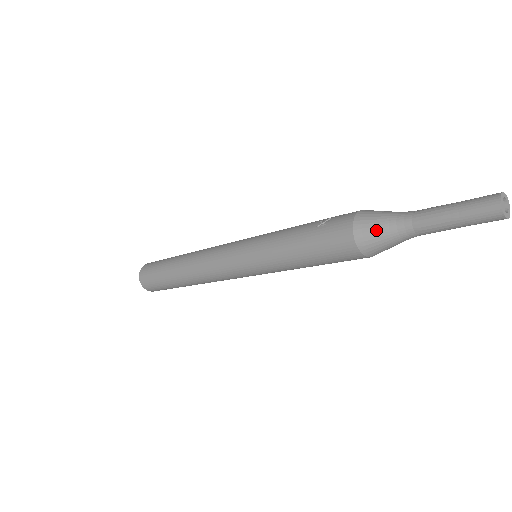
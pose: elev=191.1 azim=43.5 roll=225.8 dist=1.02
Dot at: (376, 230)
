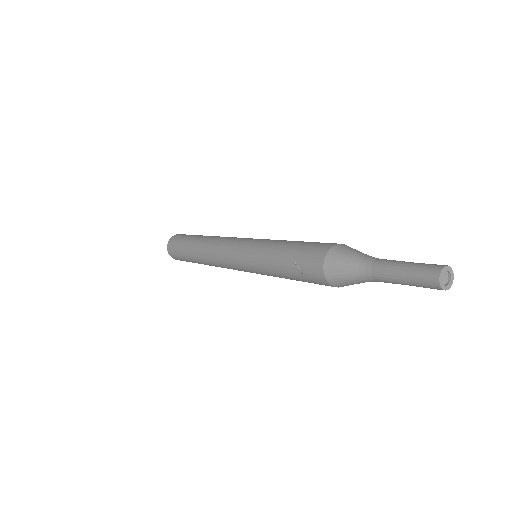
Dot at: (349, 284)
